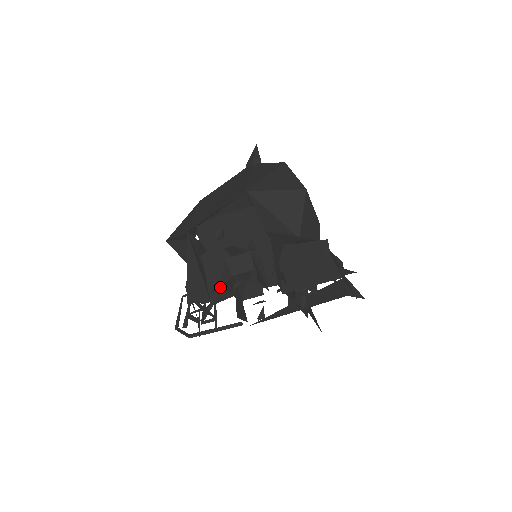
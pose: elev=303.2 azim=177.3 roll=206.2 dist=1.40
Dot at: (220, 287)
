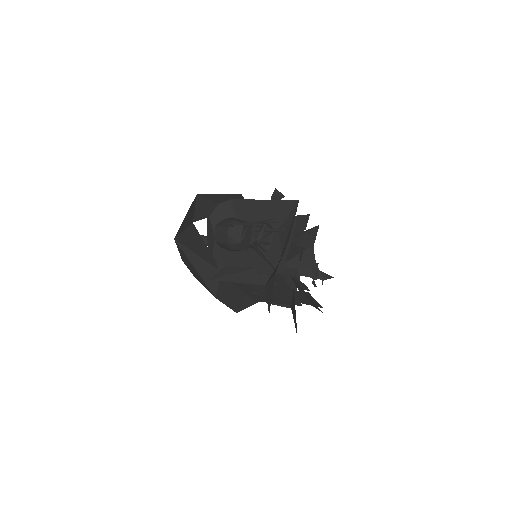
Dot at: (307, 215)
